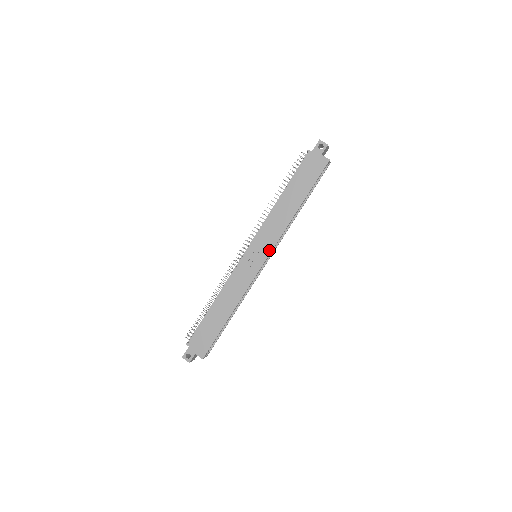
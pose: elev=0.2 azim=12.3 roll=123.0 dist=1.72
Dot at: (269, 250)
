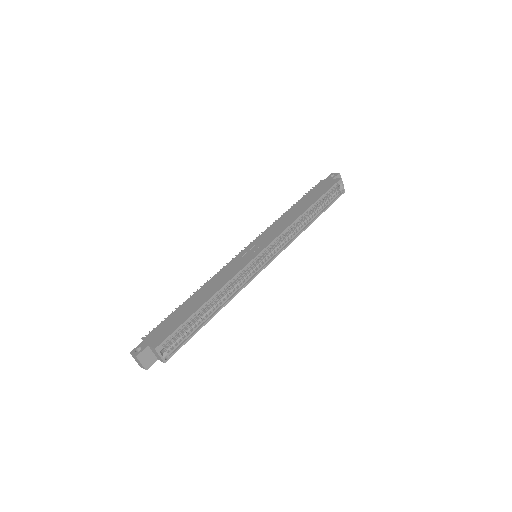
Dot at: (270, 241)
